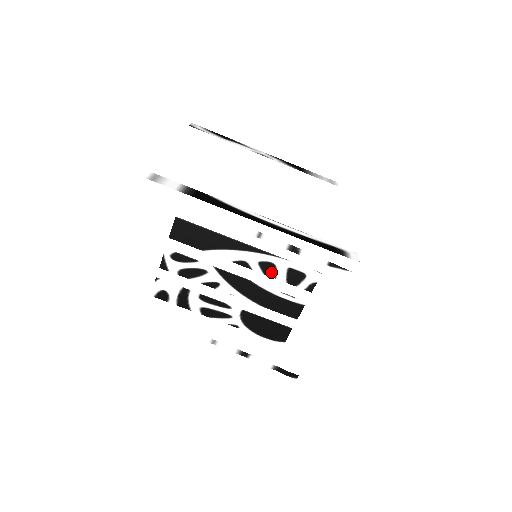
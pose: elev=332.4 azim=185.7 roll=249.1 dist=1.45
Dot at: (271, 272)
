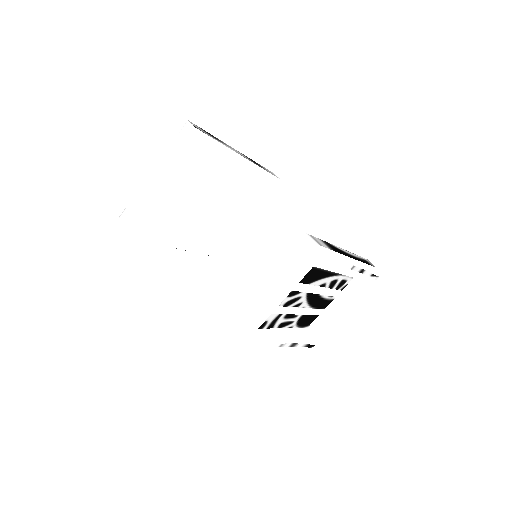
Dot at: (333, 285)
